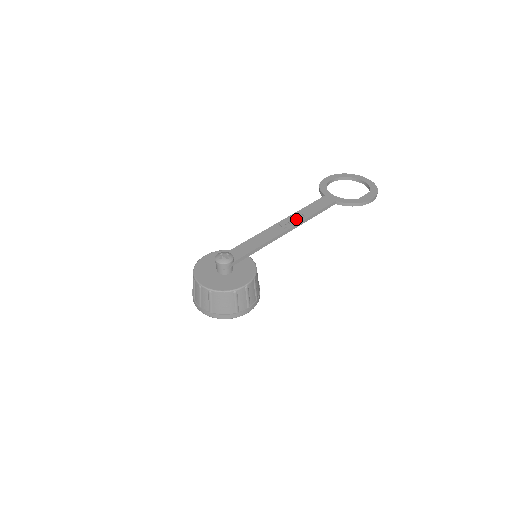
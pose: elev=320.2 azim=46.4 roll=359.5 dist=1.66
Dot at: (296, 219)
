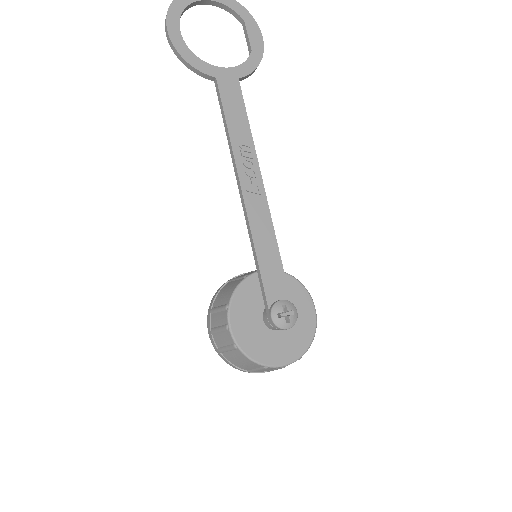
Dot at: (250, 162)
